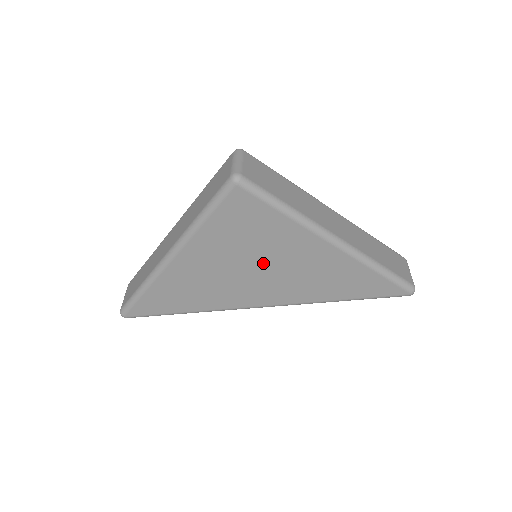
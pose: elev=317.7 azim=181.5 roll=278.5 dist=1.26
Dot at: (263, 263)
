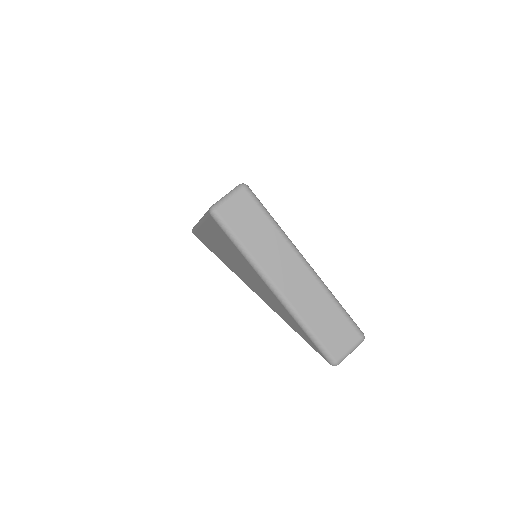
Dot at: (241, 267)
